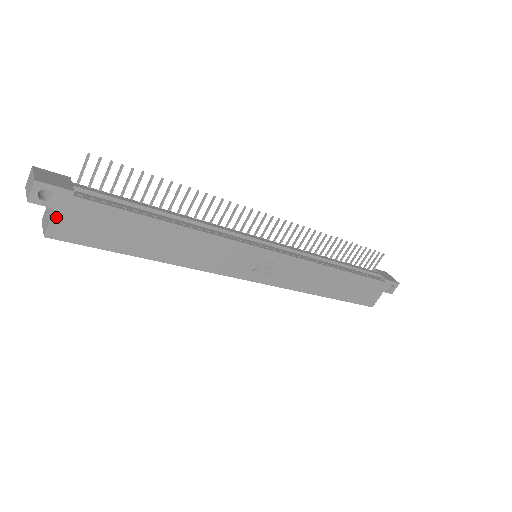
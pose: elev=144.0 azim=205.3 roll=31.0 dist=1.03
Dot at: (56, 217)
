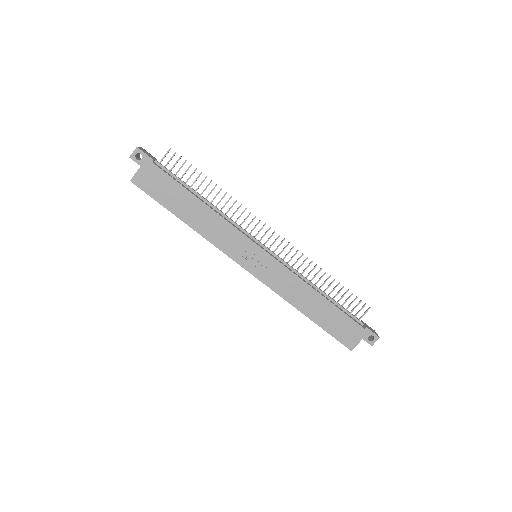
Dot at: (140, 171)
